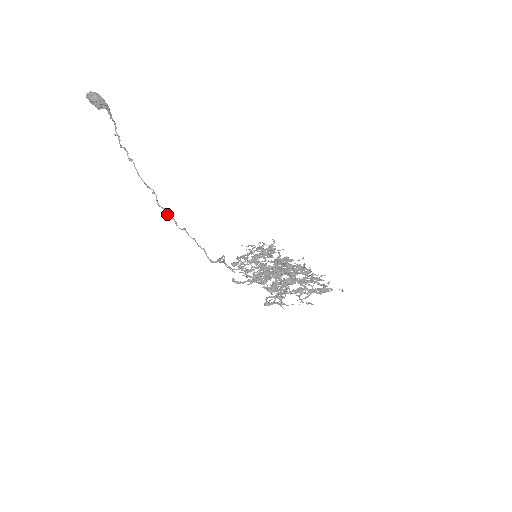
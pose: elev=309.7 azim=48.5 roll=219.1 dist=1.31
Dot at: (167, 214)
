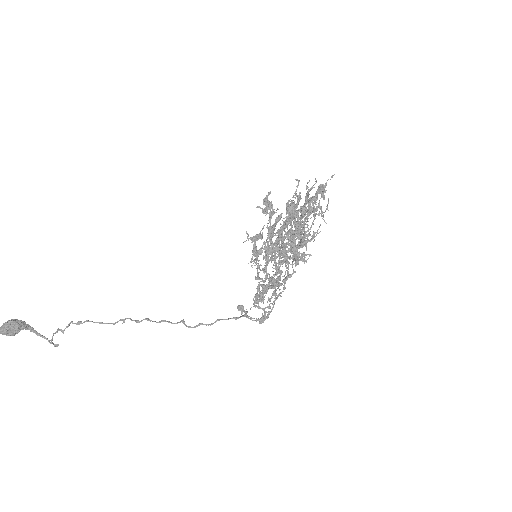
Dot at: (153, 321)
